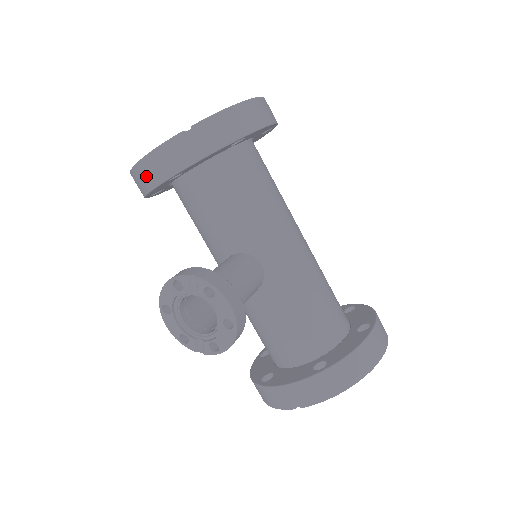
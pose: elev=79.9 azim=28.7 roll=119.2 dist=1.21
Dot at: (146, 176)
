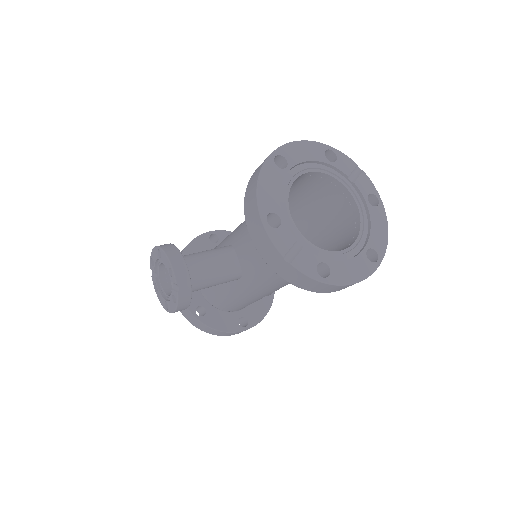
Dot at: (250, 207)
